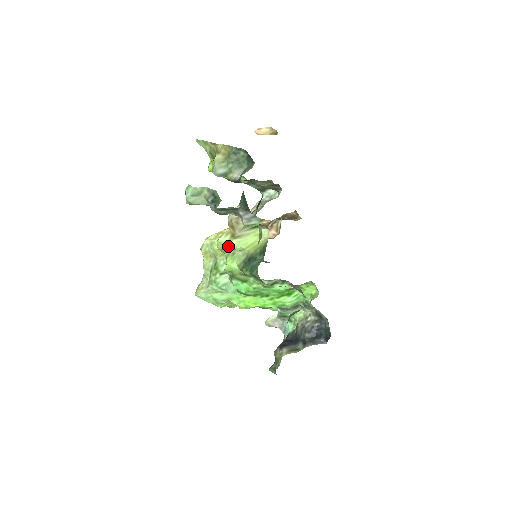
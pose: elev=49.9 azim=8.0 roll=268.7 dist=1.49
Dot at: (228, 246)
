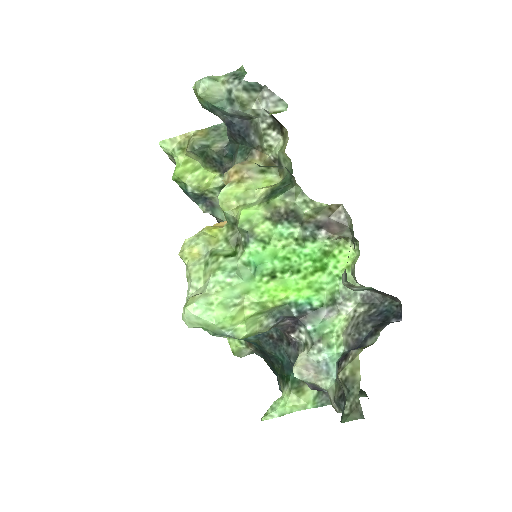
Dot at: (237, 191)
